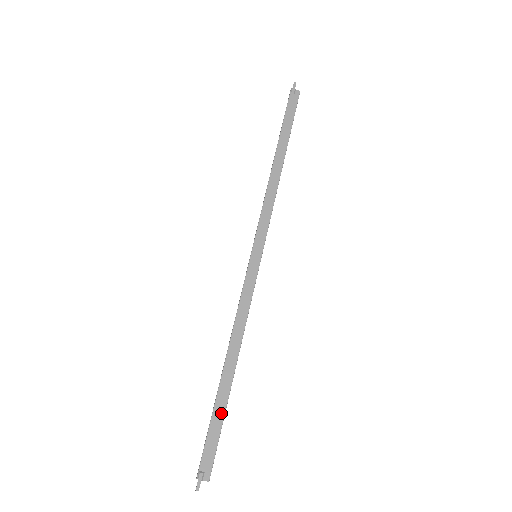
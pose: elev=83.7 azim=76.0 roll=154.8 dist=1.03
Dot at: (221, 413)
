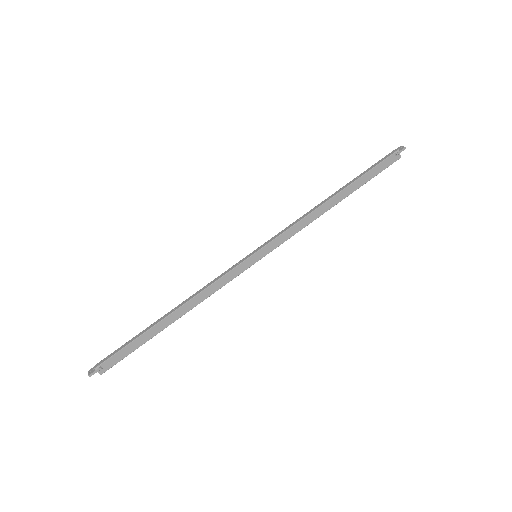
Dot at: (143, 341)
